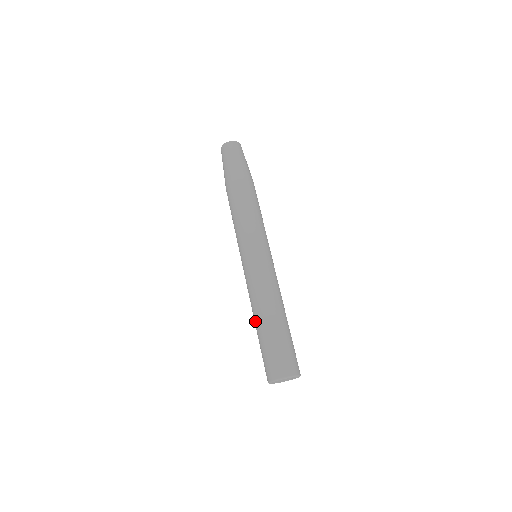
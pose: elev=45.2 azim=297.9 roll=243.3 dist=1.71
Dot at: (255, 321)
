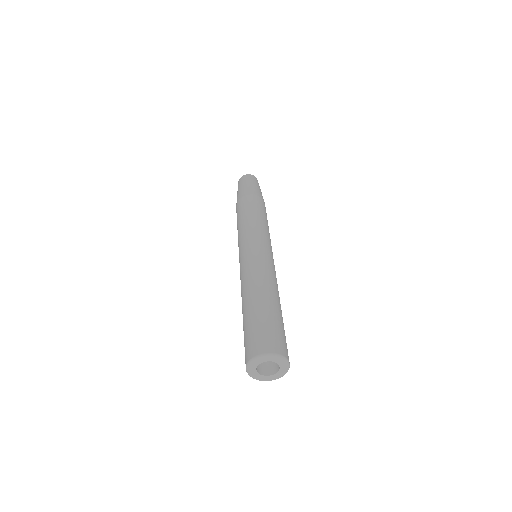
Dot at: (253, 296)
